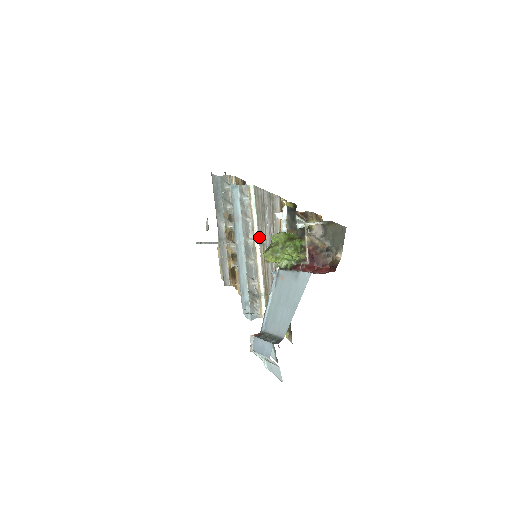
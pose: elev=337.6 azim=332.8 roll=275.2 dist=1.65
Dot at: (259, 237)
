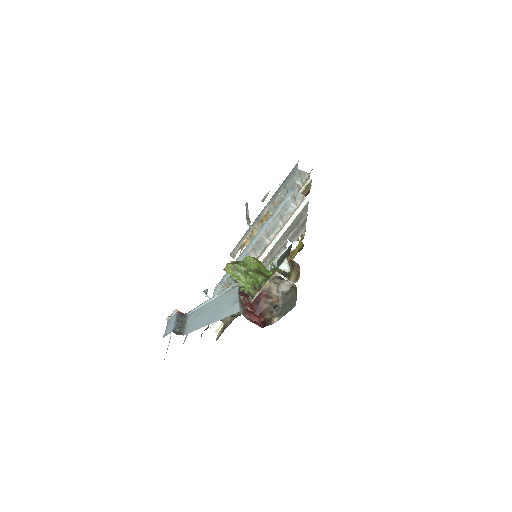
Dot at: (276, 244)
